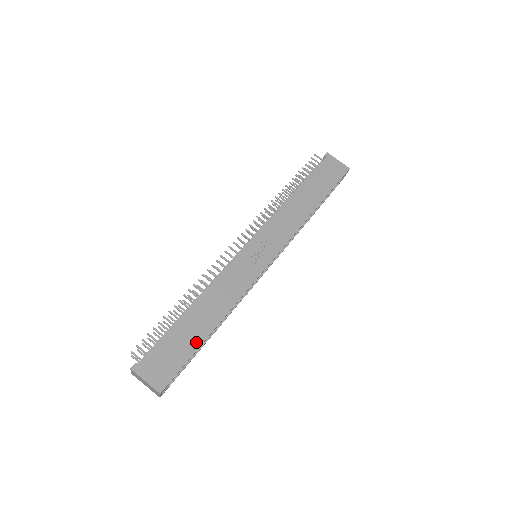
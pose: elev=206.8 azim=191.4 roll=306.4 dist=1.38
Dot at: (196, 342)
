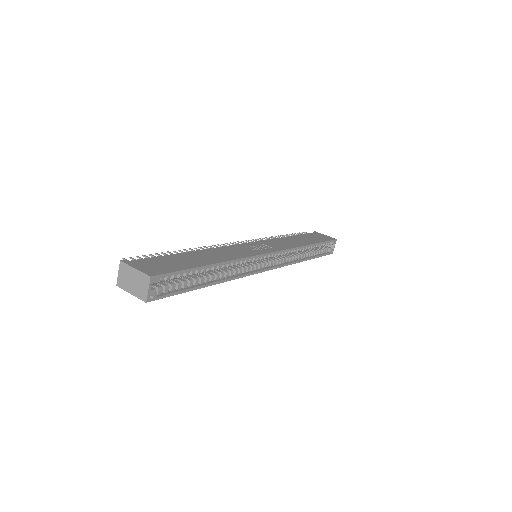
Dot at: (195, 264)
